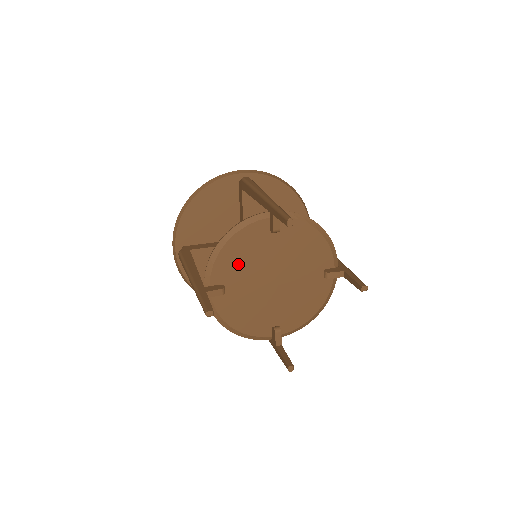
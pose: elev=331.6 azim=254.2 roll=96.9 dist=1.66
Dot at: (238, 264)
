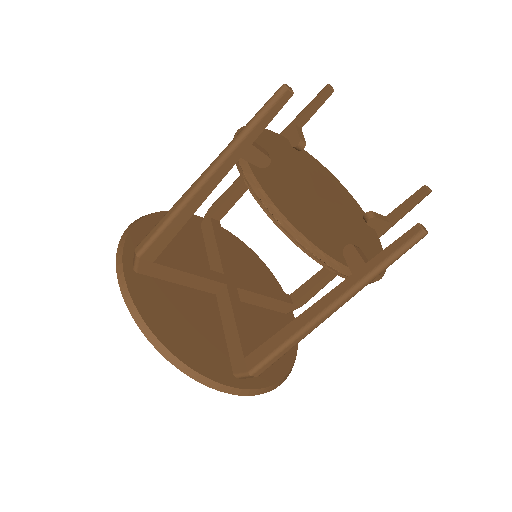
Dot at: (271, 155)
